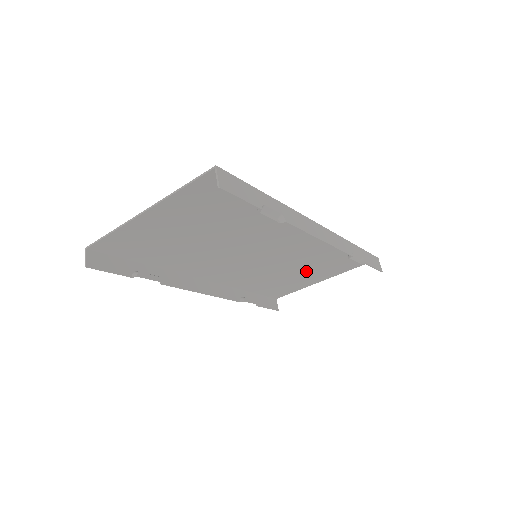
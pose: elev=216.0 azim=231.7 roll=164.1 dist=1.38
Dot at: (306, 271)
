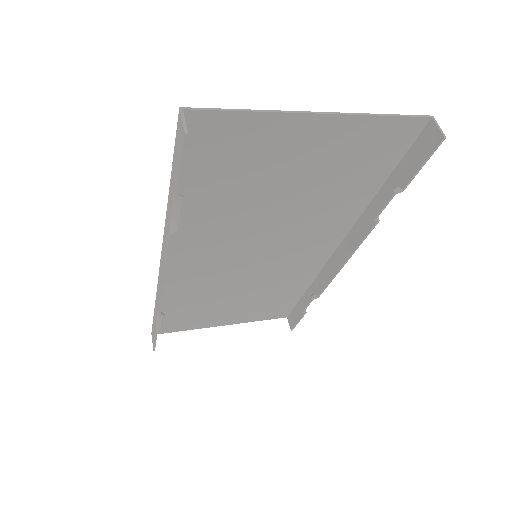
Dot at: (237, 304)
